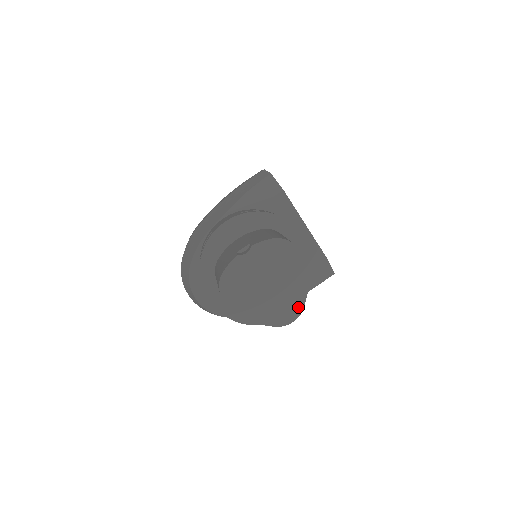
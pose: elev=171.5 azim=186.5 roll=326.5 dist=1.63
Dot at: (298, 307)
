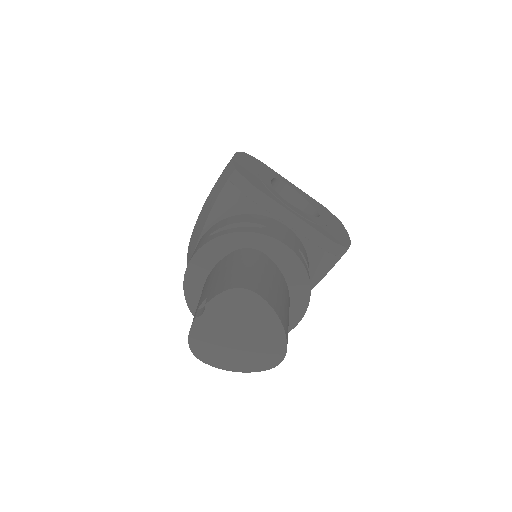
Dot at: (281, 347)
